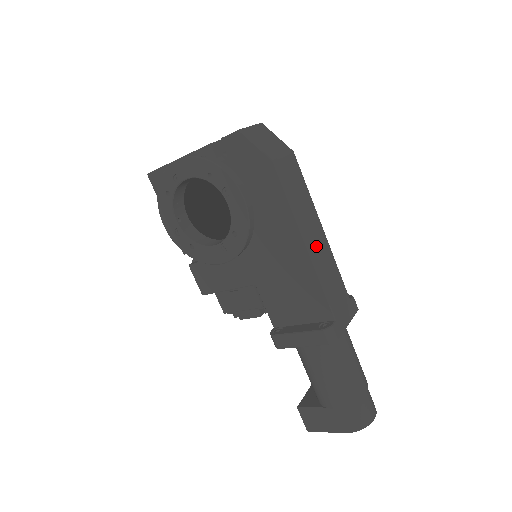
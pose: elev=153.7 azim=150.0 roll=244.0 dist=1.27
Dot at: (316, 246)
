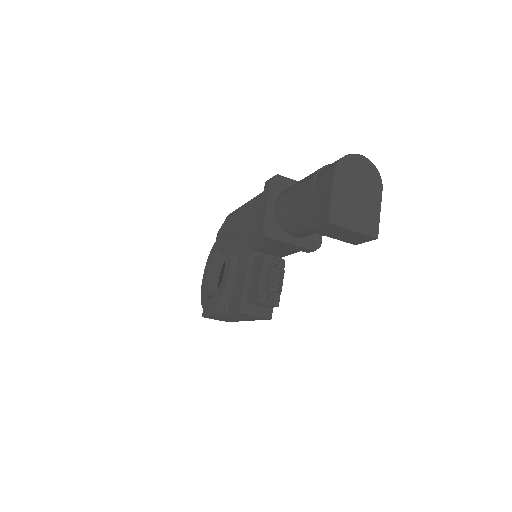
Dot at: occluded
